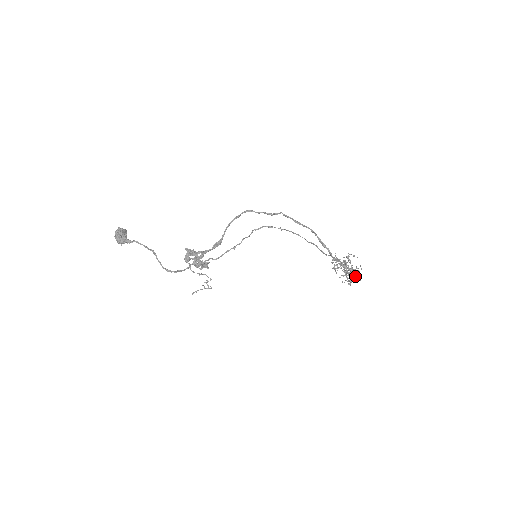
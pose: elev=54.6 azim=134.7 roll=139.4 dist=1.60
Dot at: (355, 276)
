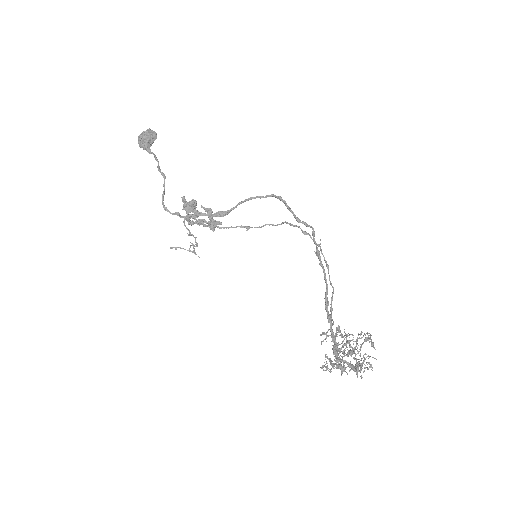
Dot at: (354, 367)
